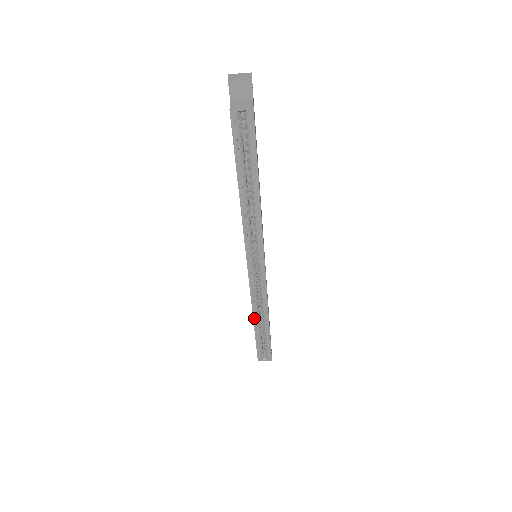
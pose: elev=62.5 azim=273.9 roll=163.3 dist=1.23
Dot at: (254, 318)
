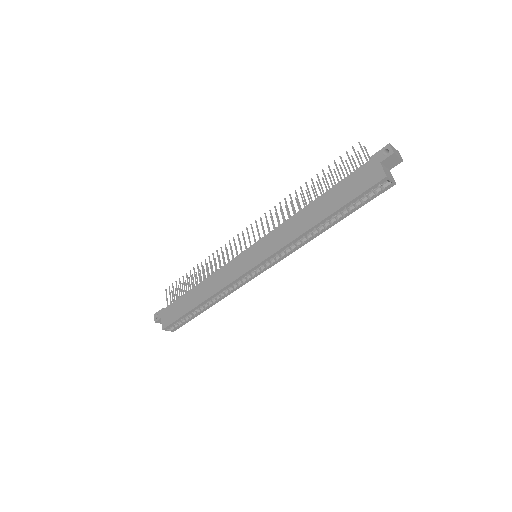
Dot at: (207, 300)
